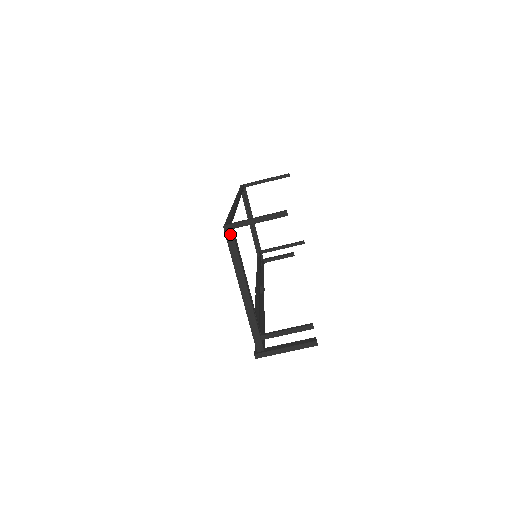
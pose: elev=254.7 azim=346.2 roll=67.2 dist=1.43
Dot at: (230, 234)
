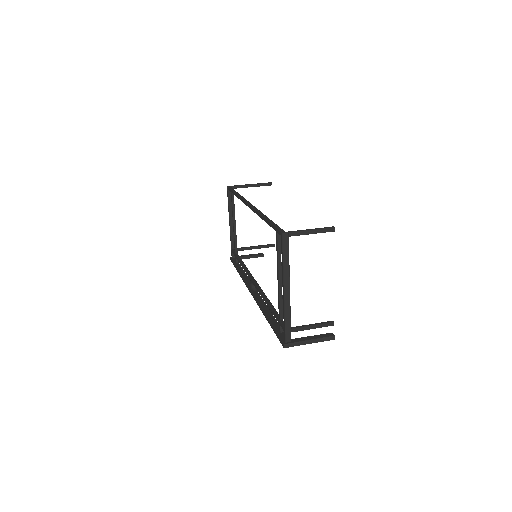
Dot at: (286, 241)
